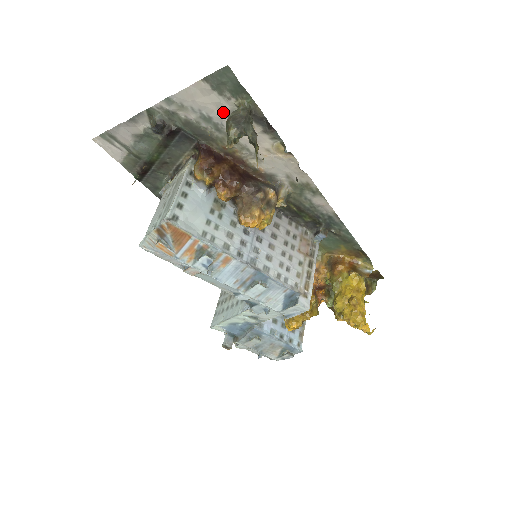
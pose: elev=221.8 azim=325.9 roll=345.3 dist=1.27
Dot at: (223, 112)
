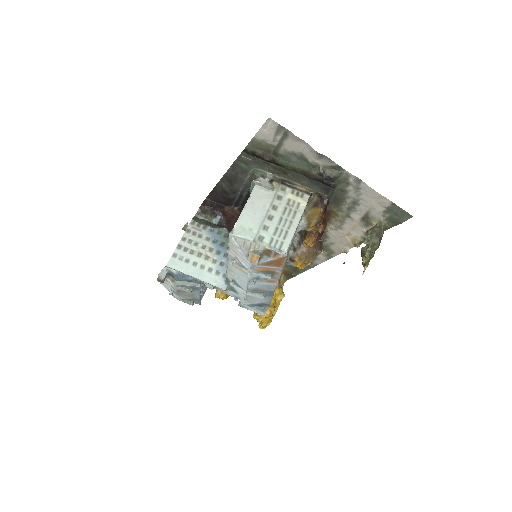
Dot at: (369, 212)
